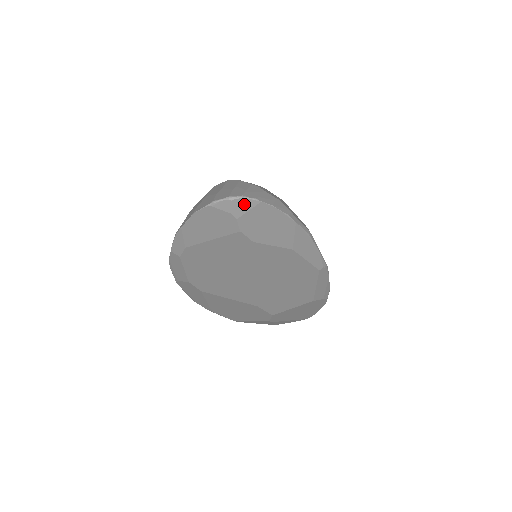
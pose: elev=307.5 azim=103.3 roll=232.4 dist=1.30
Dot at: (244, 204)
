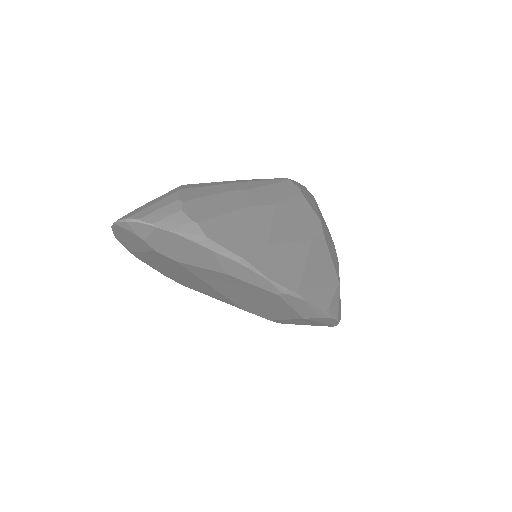
Dot at: (142, 227)
